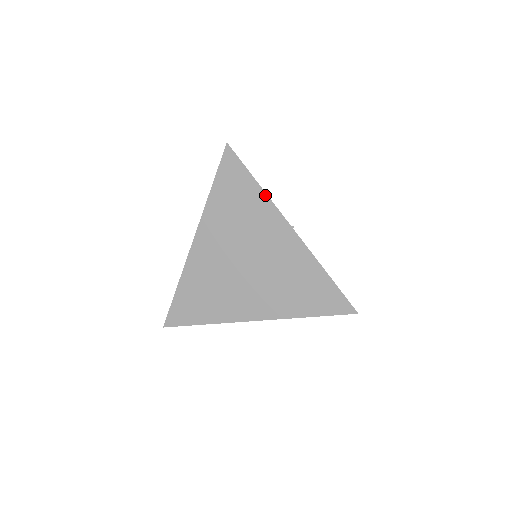
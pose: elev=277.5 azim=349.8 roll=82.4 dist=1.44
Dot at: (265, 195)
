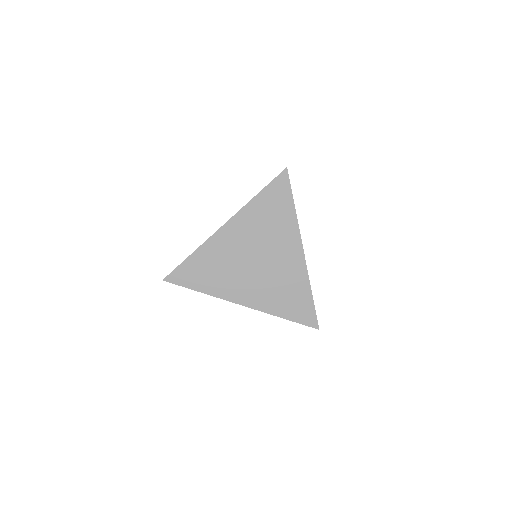
Dot at: (296, 218)
